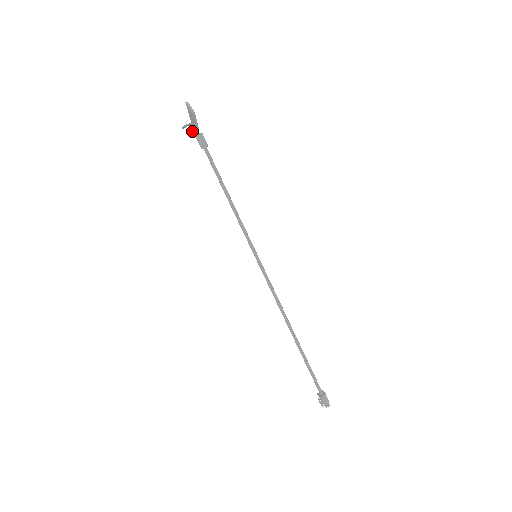
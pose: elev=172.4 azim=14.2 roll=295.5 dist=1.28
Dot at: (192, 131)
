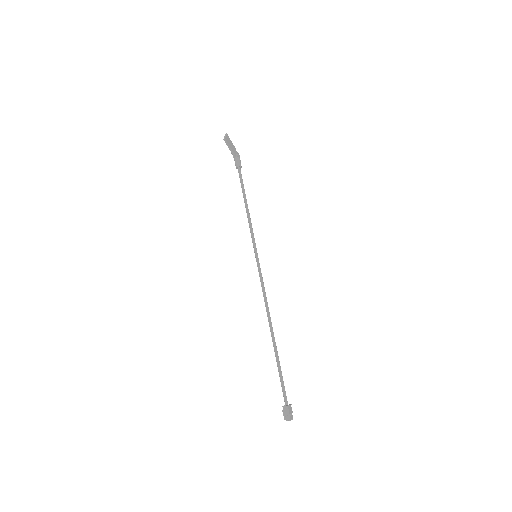
Dot at: occluded
